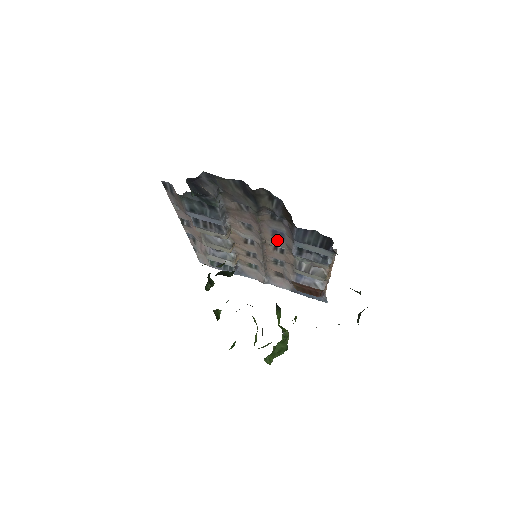
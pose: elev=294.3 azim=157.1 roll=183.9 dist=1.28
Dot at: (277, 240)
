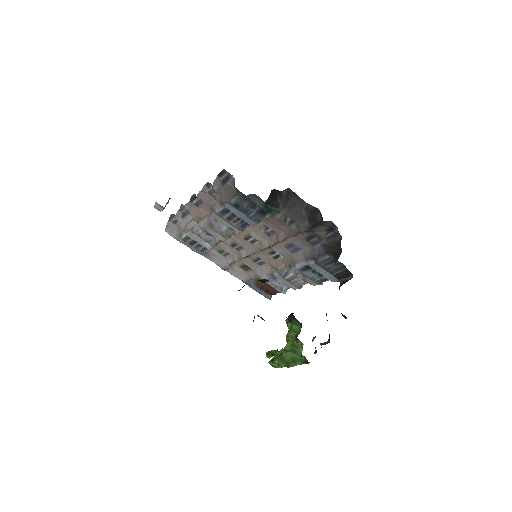
Dot at: (286, 251)
